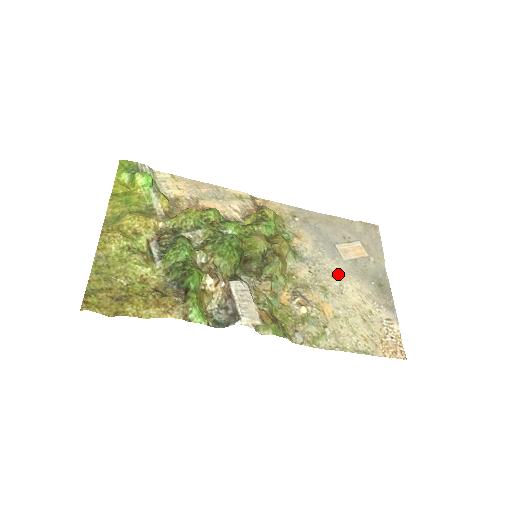
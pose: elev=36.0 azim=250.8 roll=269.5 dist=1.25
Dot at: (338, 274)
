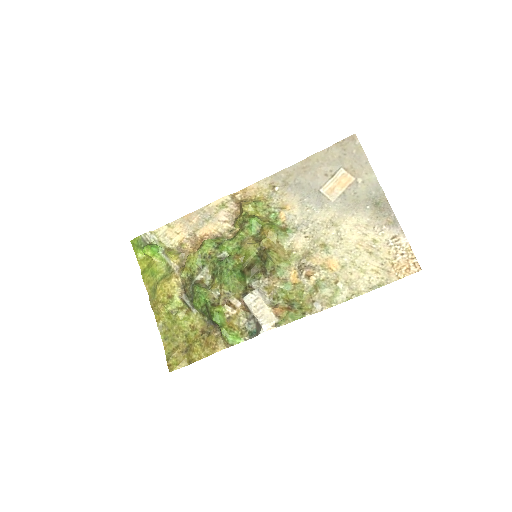
Dot at: (332, 221)
